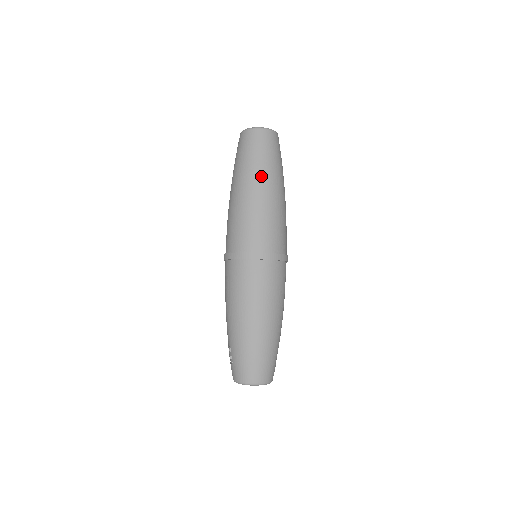
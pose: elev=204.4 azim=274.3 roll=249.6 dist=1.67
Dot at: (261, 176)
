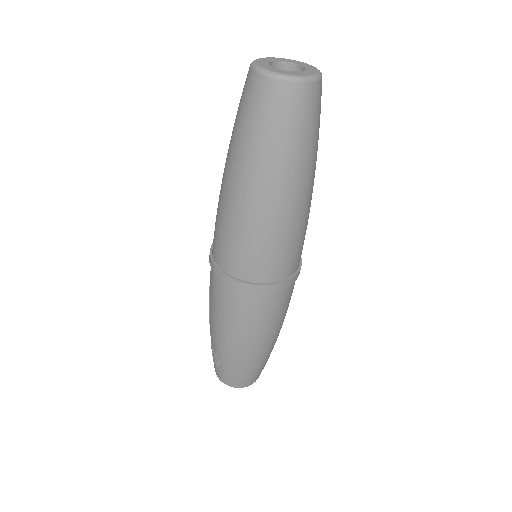
Dot at: (295, 176)
